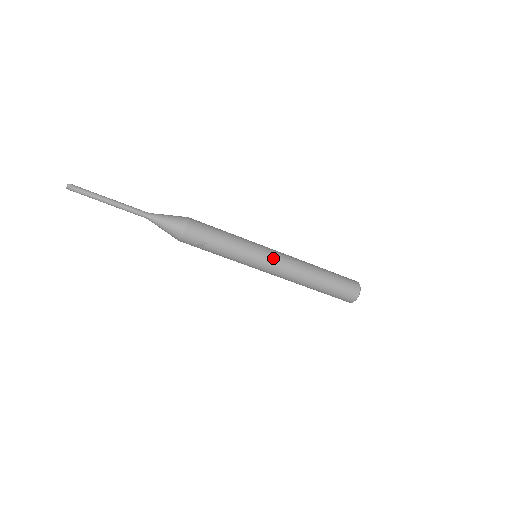
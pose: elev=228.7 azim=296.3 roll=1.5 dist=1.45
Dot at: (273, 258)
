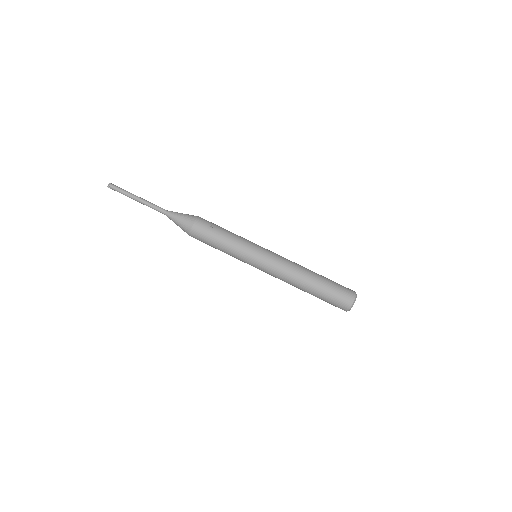
Dot at: (272, 252)
